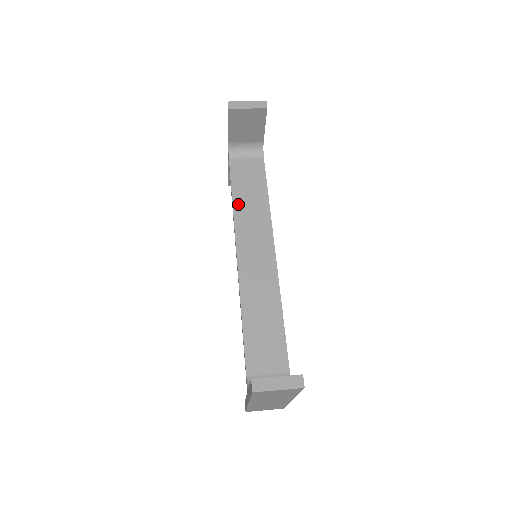
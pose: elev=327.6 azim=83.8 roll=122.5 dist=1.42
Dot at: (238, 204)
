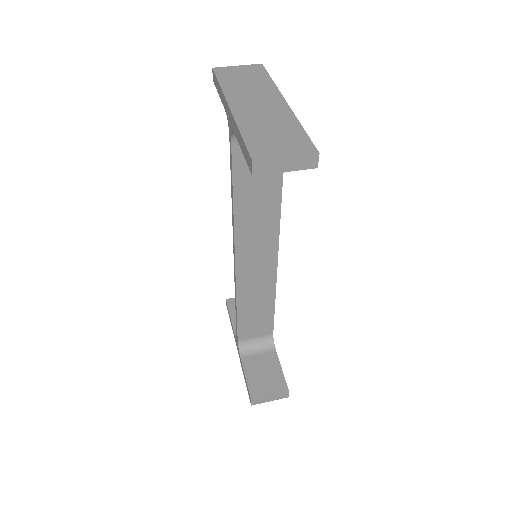
Dot at: (241, 207)
